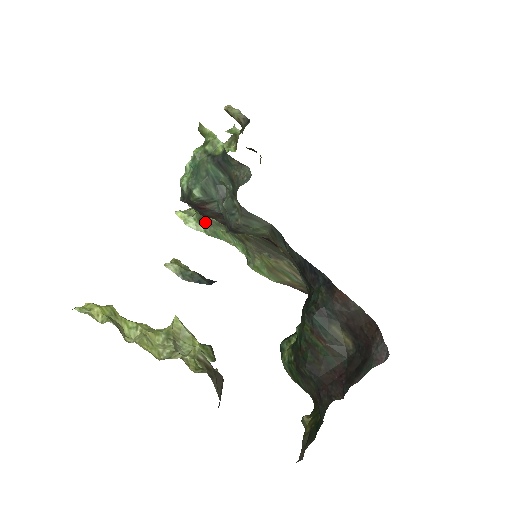
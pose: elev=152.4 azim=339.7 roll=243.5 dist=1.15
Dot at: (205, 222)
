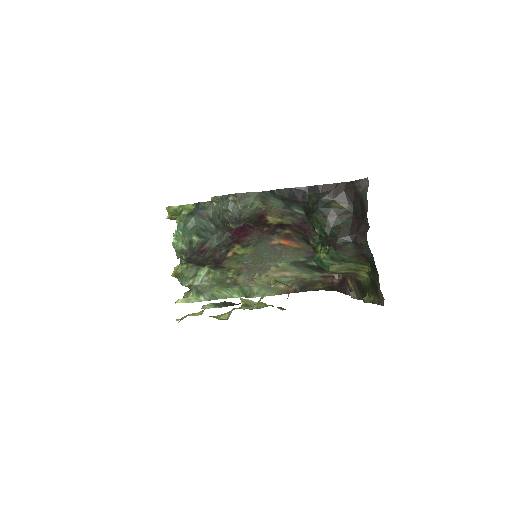
Dot at: (201, 291)
